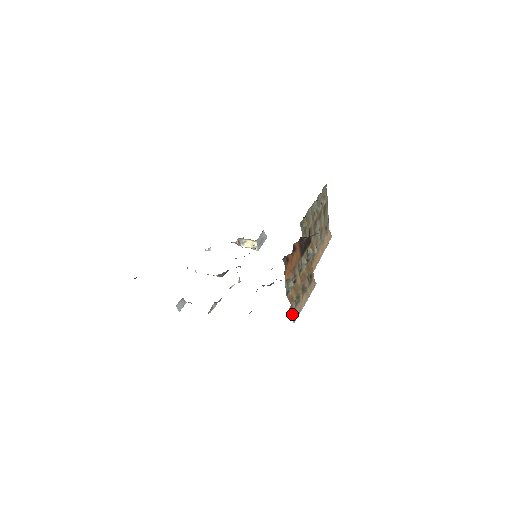
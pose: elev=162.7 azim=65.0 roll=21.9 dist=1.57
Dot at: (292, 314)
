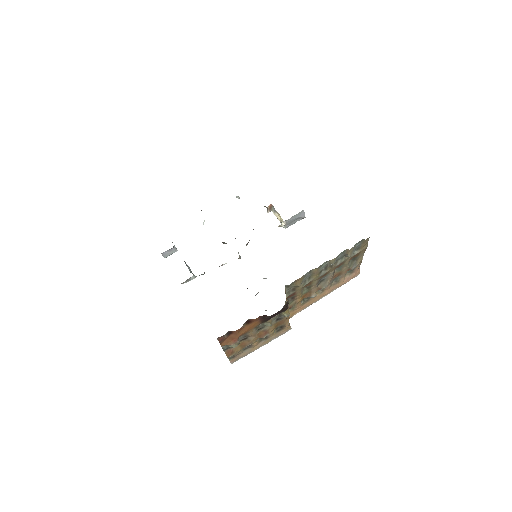
Dot at: (232, 358)
